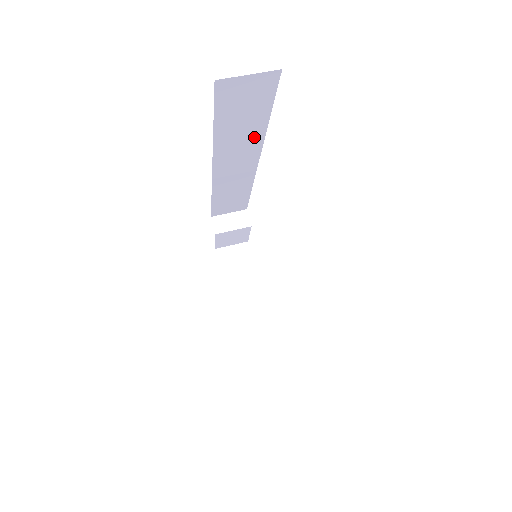
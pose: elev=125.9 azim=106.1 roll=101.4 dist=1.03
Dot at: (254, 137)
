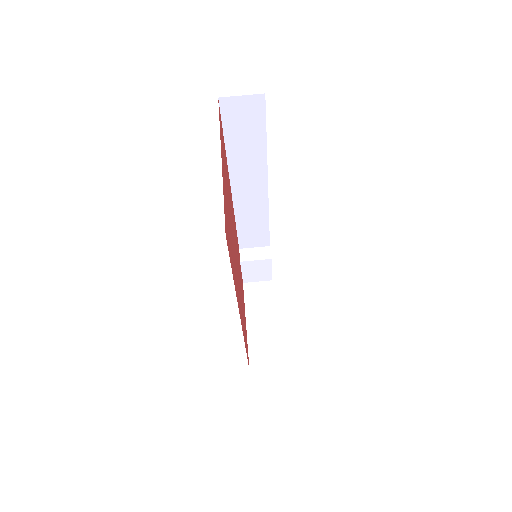
Dot at: (258, 158)
